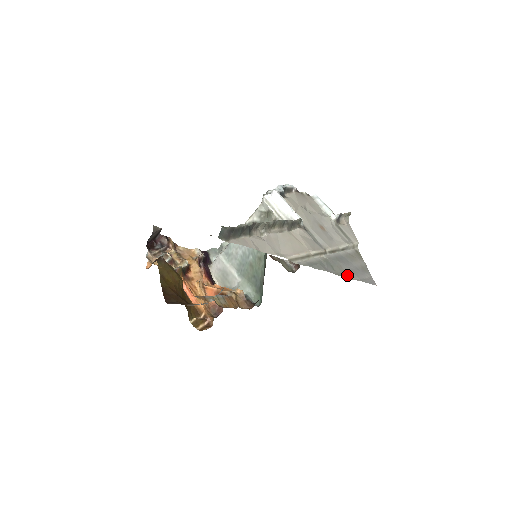
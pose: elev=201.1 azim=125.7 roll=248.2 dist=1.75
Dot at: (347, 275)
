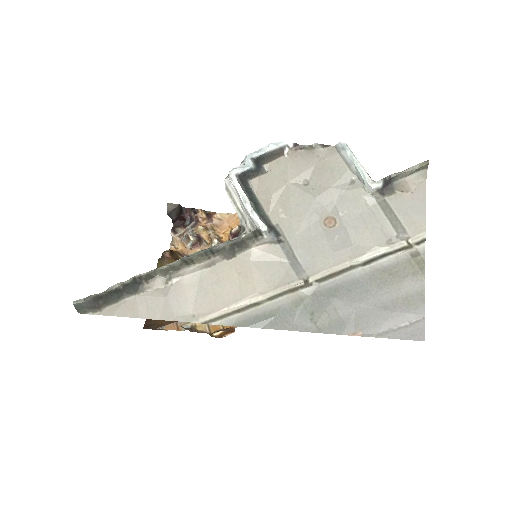
Dot at: (343, 328)
